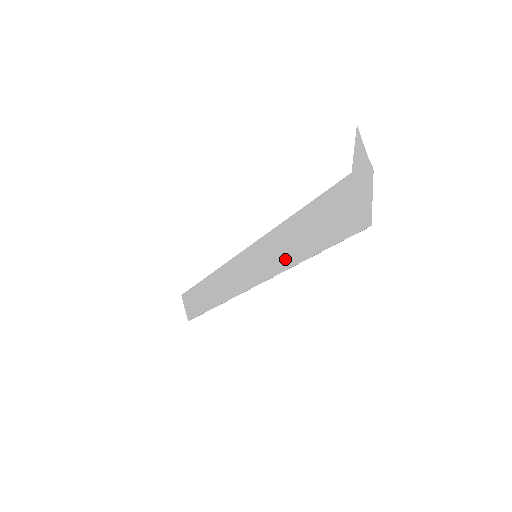
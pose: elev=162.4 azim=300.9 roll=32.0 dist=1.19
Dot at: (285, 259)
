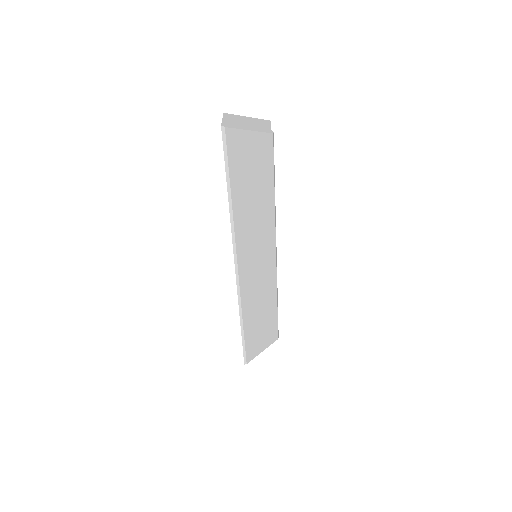
Dot at: occluded
